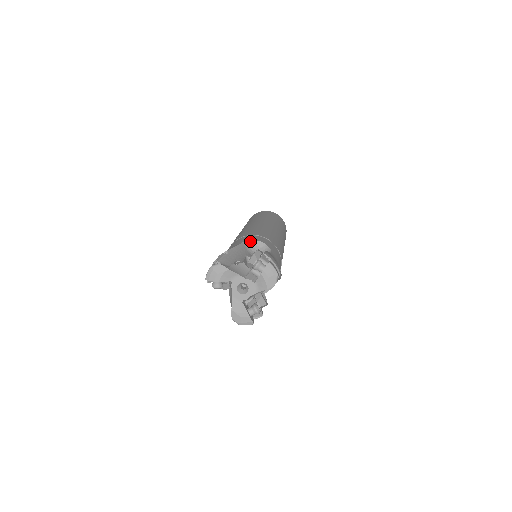
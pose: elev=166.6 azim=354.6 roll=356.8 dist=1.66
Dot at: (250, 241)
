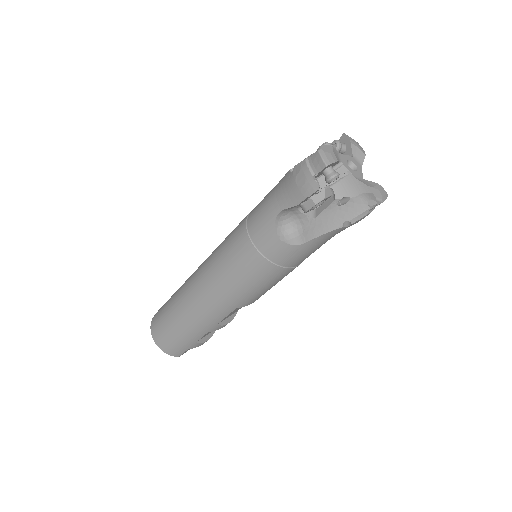
Dot at: occluded
